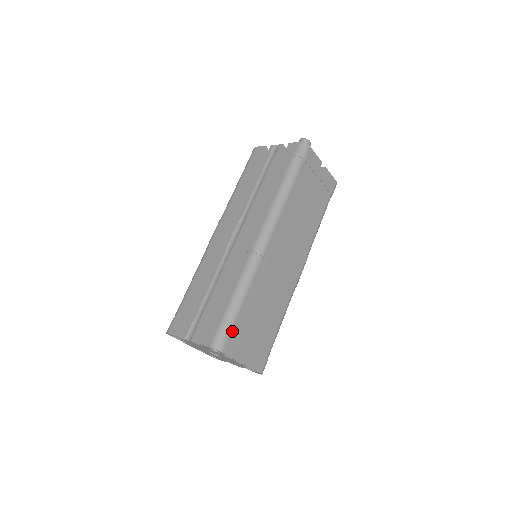
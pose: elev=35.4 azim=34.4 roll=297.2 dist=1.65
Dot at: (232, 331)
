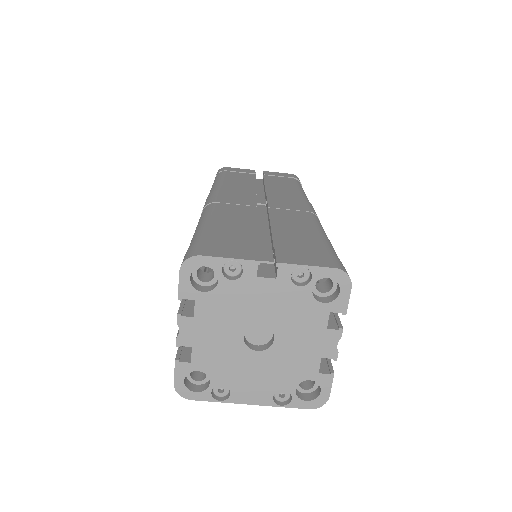
Dot at: (207, 241)
